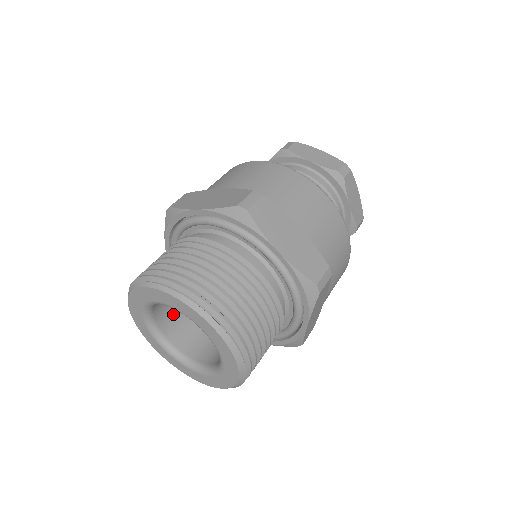
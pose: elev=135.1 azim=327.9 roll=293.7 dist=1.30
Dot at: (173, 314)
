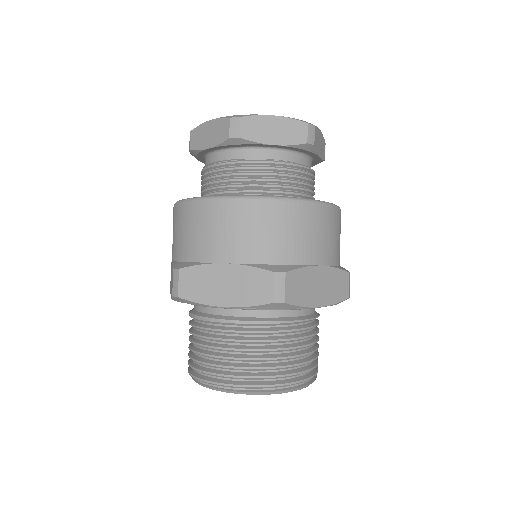
Dot at: occluded
